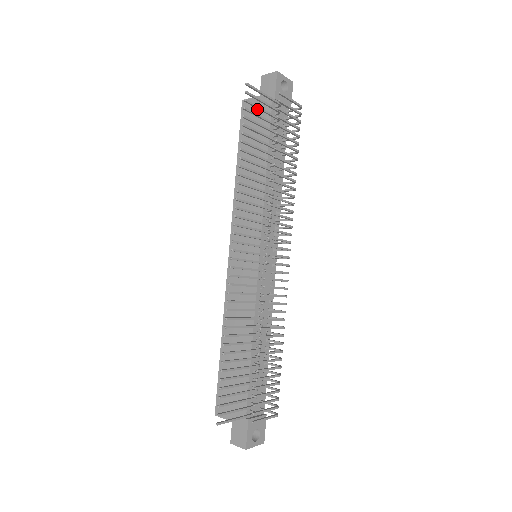
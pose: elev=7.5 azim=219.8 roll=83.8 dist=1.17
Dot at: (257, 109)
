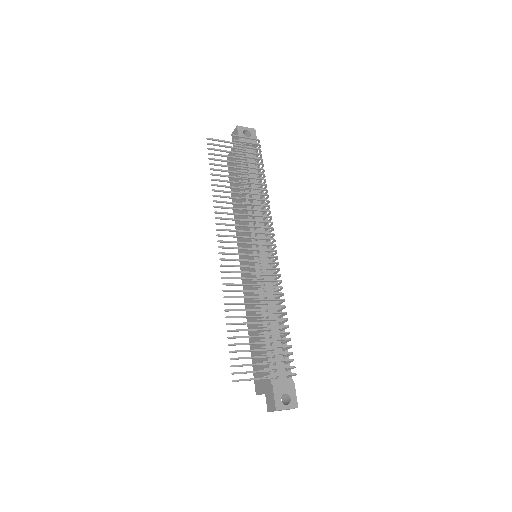
Dot at: occluded
